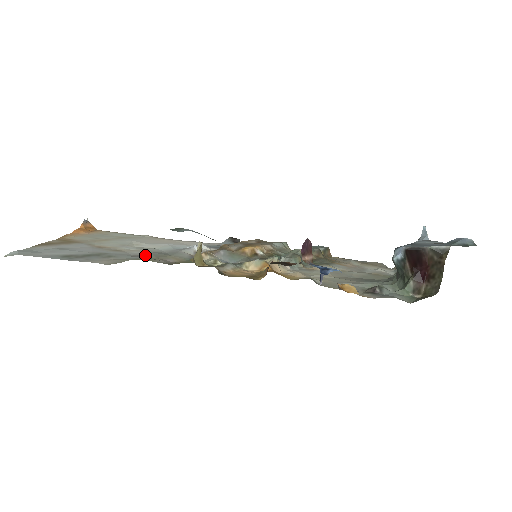
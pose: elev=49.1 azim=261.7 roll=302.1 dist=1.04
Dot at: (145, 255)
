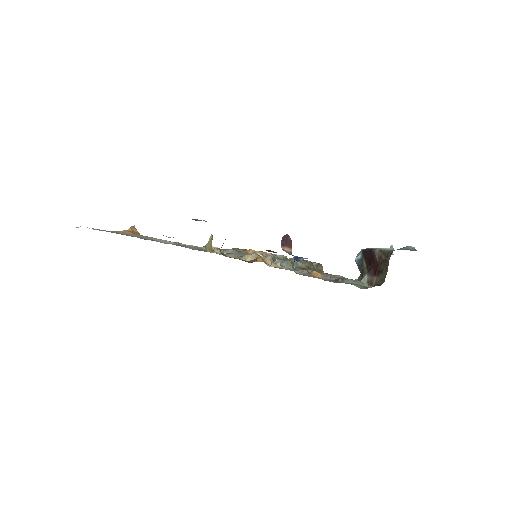
Dot at: occluded
